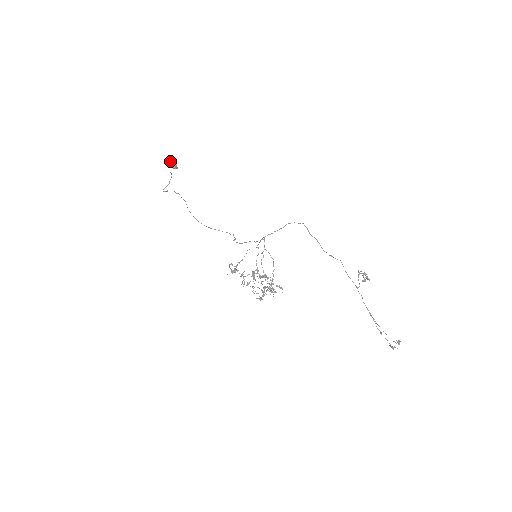
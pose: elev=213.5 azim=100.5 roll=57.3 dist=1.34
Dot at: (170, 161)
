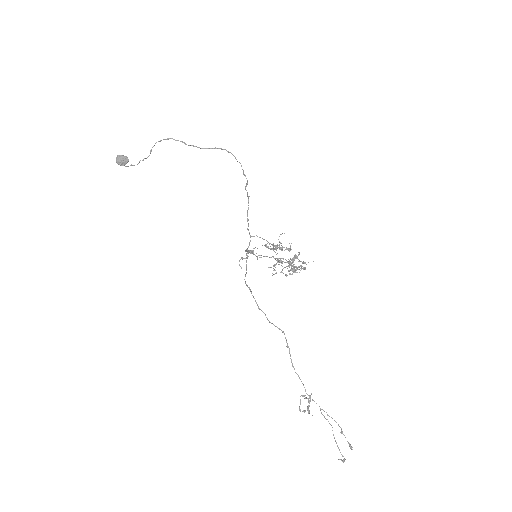
Dot at: (116, 161)
